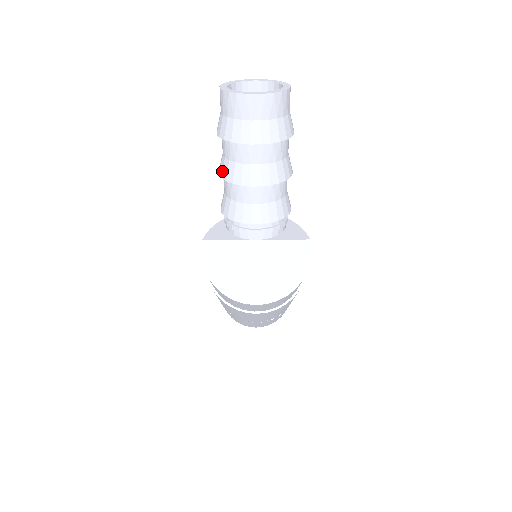
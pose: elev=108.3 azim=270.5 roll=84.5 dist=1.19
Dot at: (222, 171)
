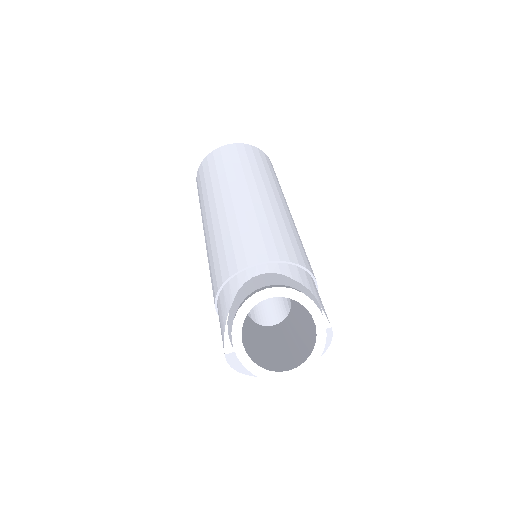
Dot at: occluded
